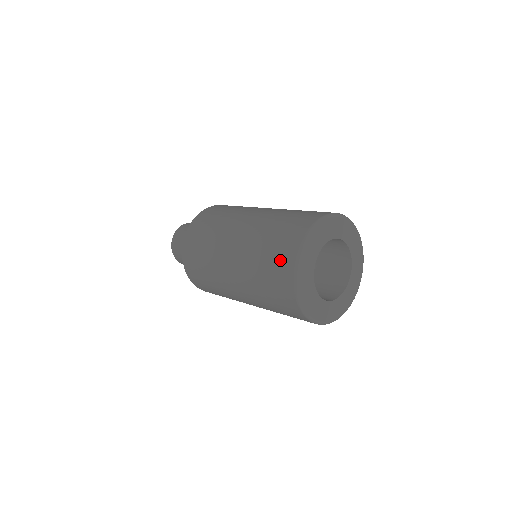
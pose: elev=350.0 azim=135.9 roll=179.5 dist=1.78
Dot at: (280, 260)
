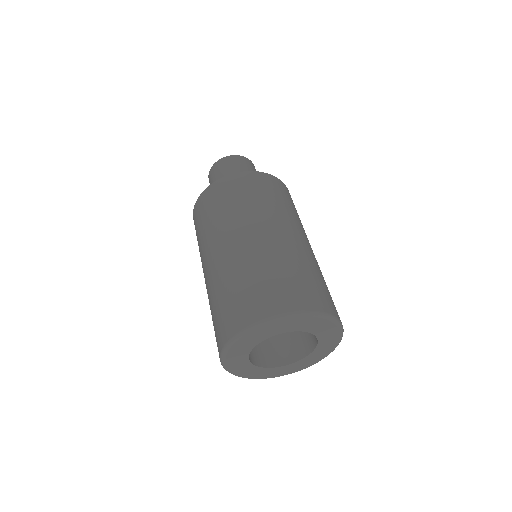
Dot at: occluded
